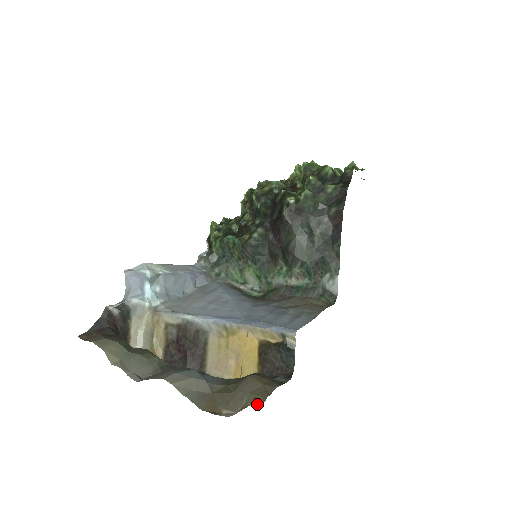
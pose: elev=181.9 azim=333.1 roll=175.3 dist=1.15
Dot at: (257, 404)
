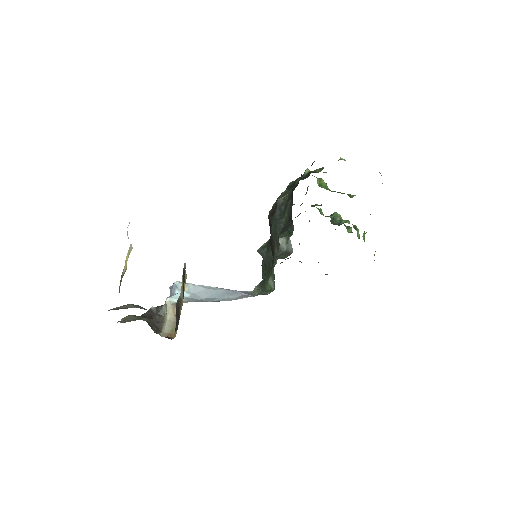
Dot at: occluded
